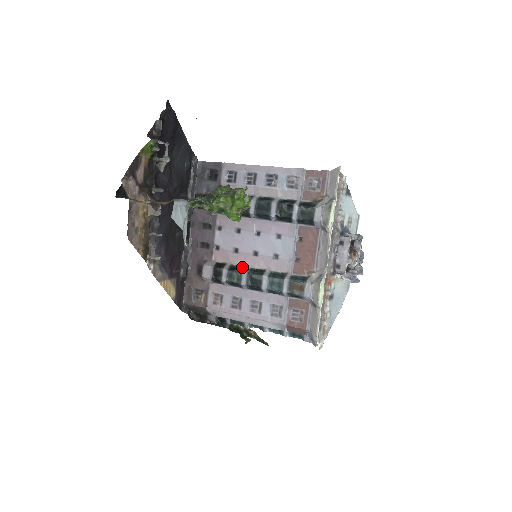
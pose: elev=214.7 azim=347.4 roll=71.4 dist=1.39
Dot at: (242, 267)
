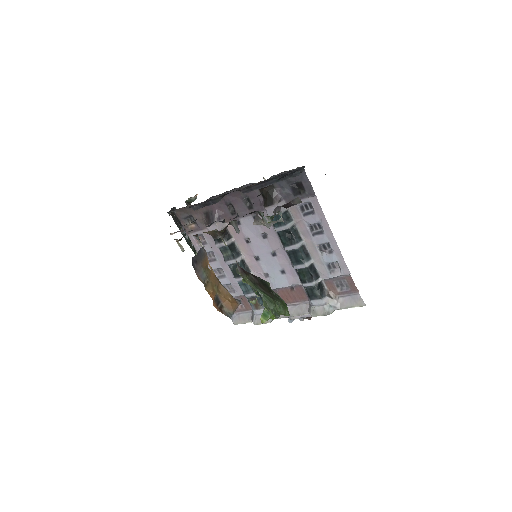
Dot at: (239, 253)
